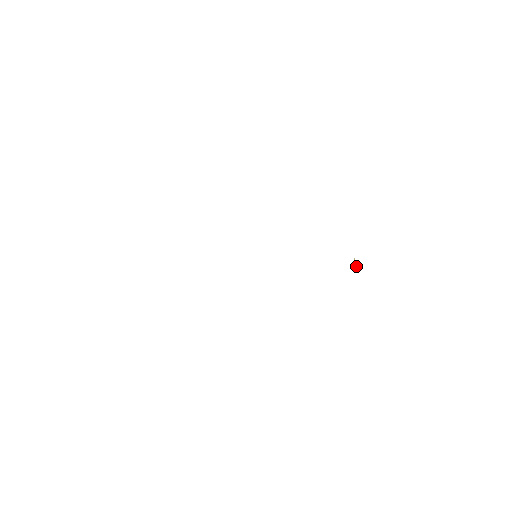
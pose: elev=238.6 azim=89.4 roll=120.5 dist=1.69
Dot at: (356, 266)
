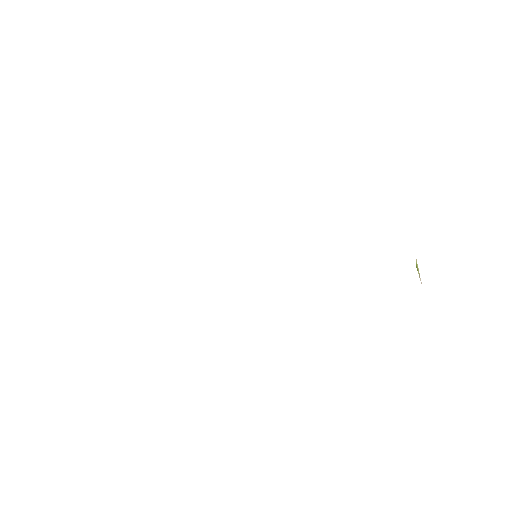
Dot at: (418, 273)
